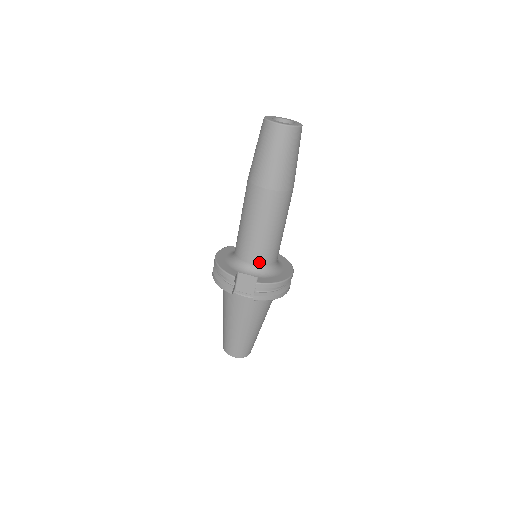
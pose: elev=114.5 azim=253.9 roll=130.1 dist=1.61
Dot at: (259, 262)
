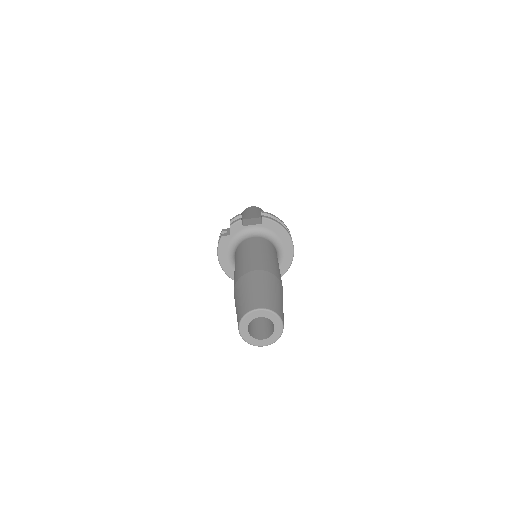
Dot at: occluded
